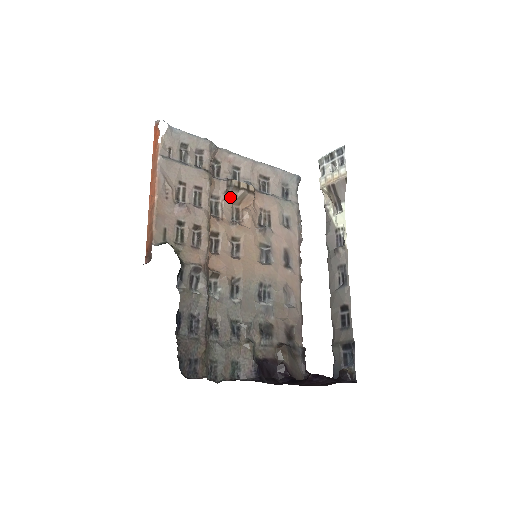
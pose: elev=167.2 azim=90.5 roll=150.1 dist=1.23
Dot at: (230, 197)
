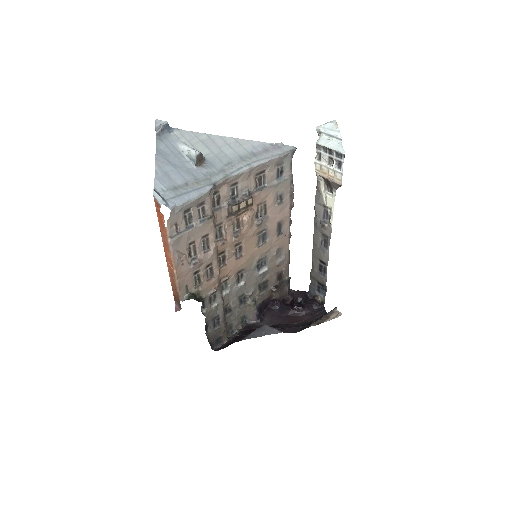
Dot at: (231, 219)
